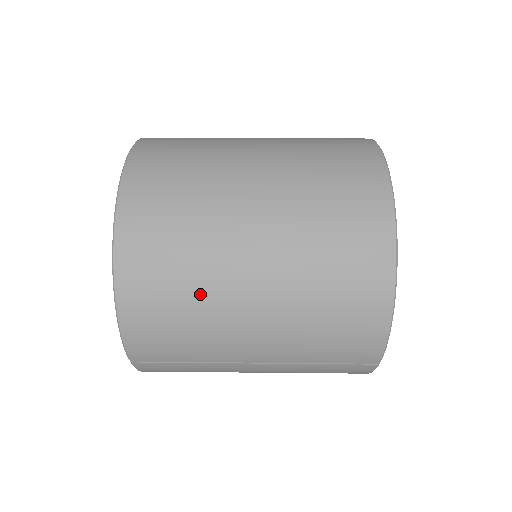
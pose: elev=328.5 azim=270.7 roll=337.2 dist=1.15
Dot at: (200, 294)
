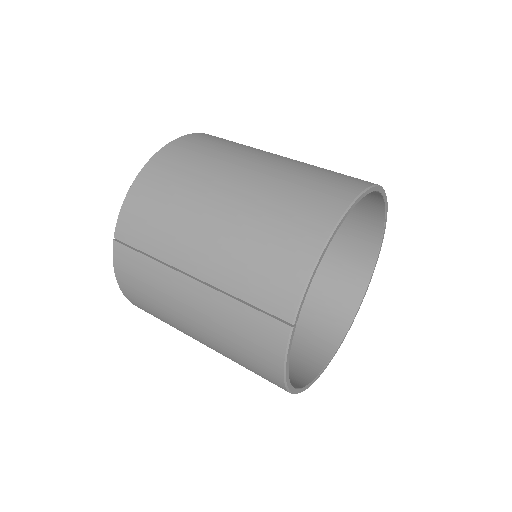
Dot at: (189, 188)
